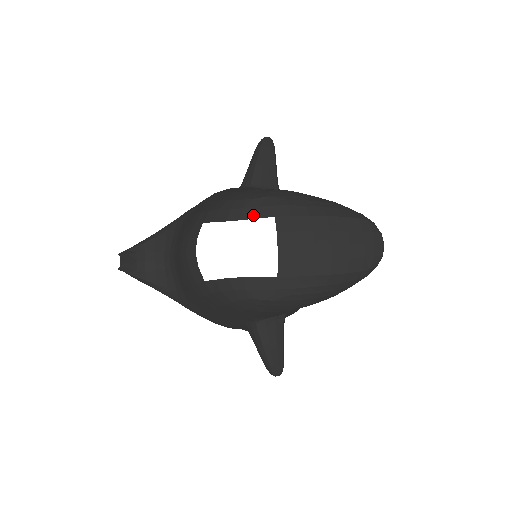
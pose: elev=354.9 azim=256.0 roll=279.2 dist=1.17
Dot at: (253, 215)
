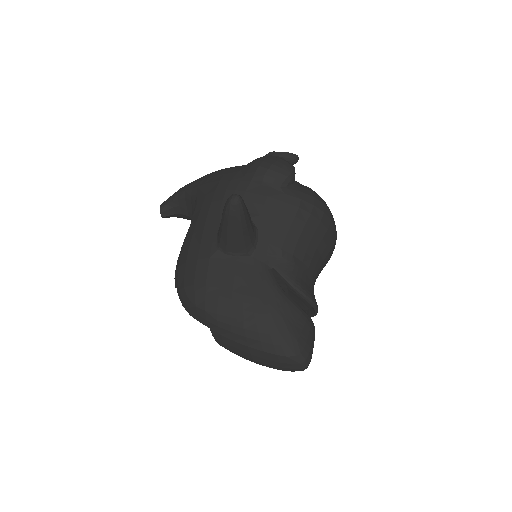
Dot at: (196, 317)
